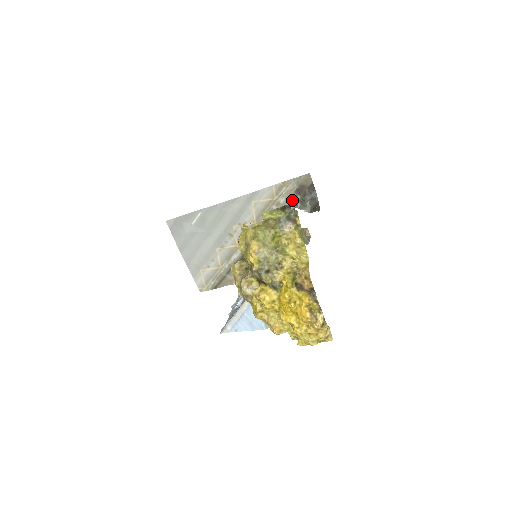
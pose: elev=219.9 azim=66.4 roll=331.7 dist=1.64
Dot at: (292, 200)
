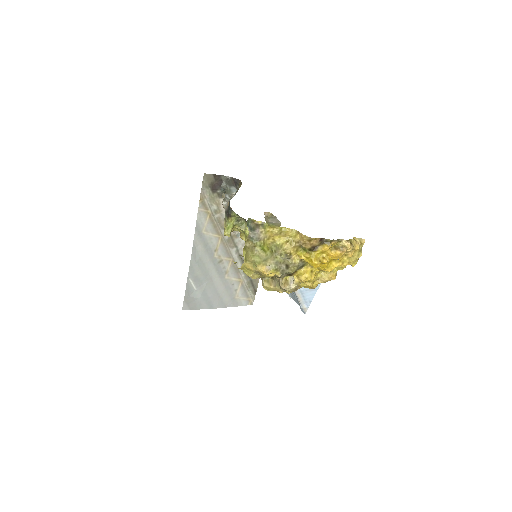
Dot at: (218, 198)
